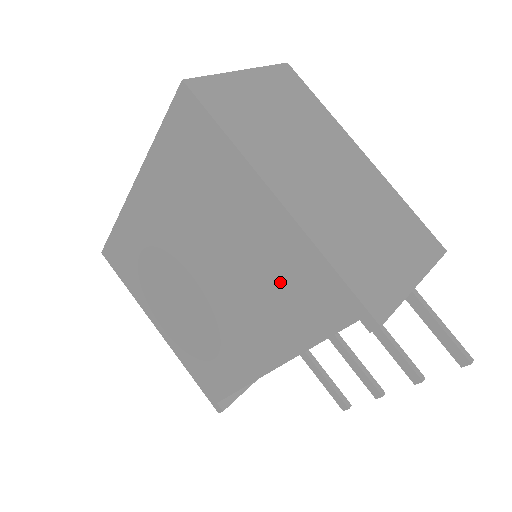
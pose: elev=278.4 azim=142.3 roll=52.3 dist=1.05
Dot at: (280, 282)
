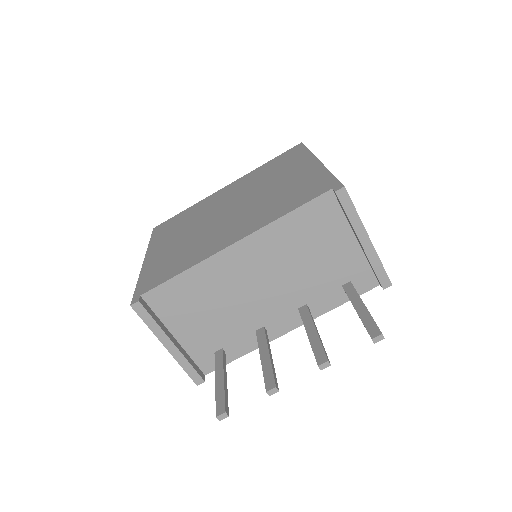
Dot at: (289, 192)
